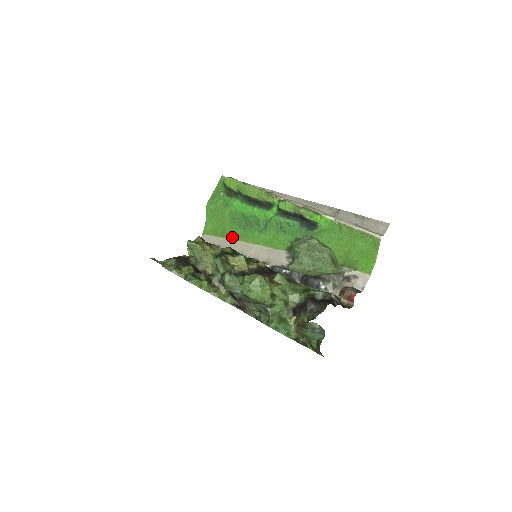
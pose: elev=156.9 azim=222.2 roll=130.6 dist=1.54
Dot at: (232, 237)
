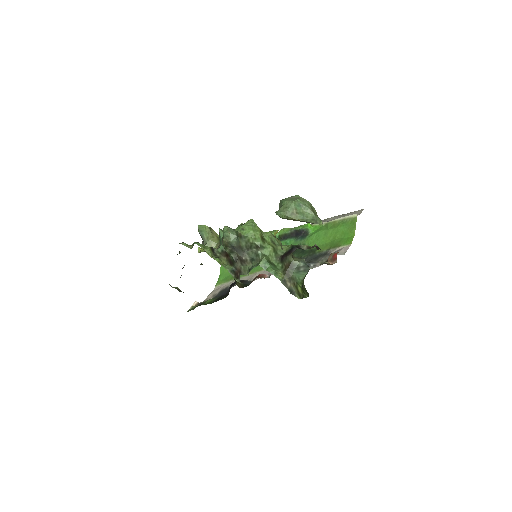
Dot at: (240, 276)
